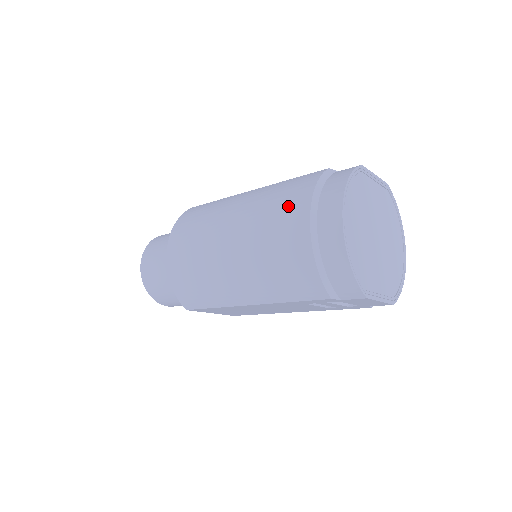
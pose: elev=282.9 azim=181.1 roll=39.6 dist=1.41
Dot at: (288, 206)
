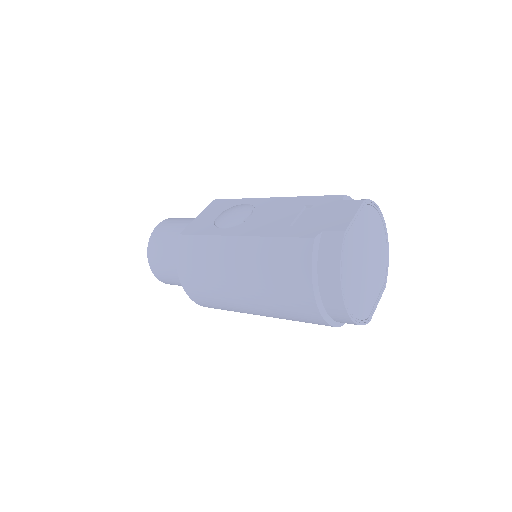
Dot at: (292, 288)
